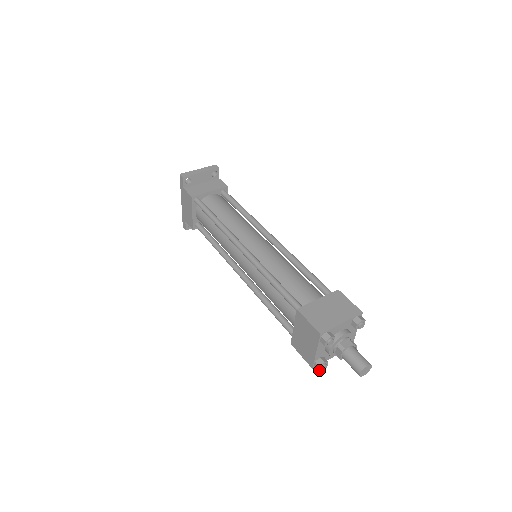
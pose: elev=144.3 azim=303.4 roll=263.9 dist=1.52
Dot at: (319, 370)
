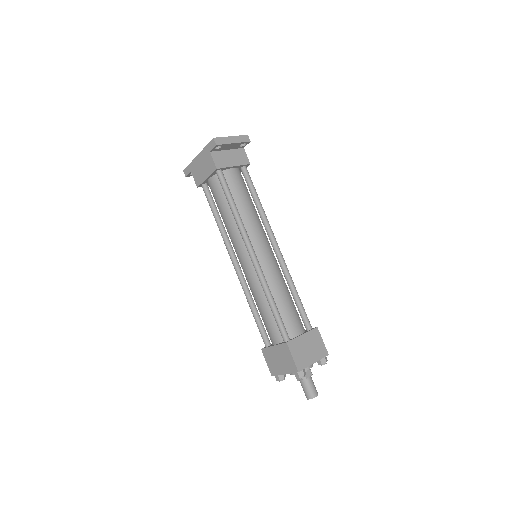
Dot at: (277, 380)
